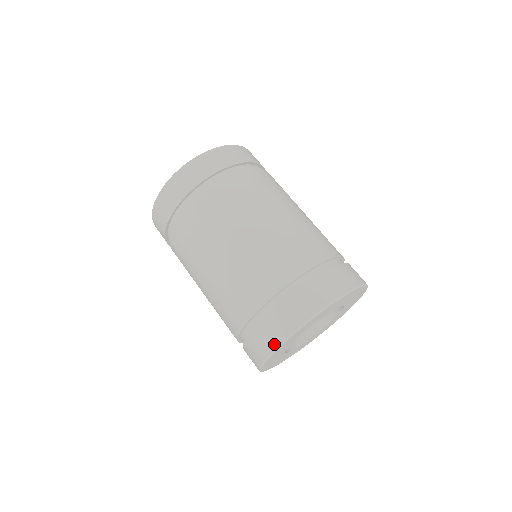
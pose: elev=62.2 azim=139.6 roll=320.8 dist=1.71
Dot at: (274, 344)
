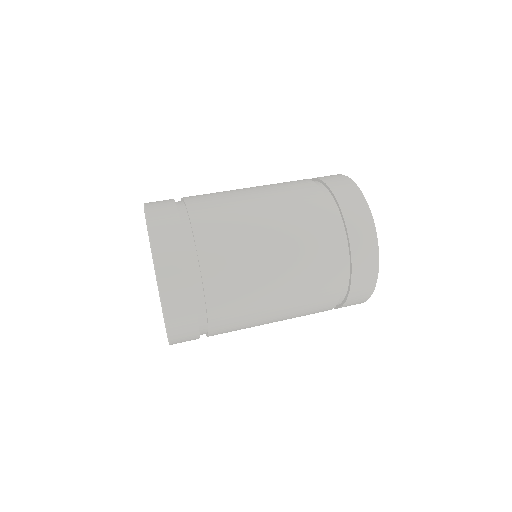
Dot at: occluded
